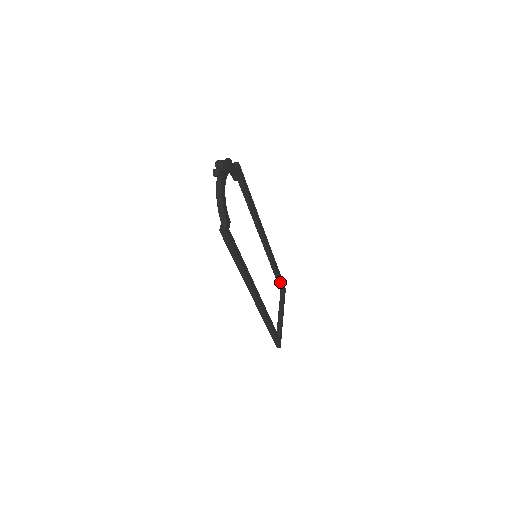
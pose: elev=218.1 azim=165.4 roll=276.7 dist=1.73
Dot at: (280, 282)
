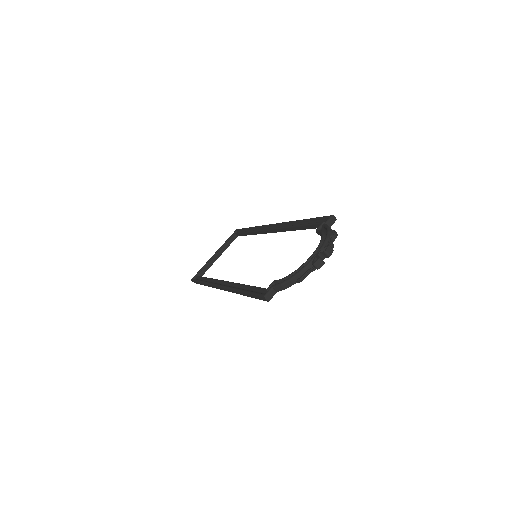
Dot at: (243, 235)
